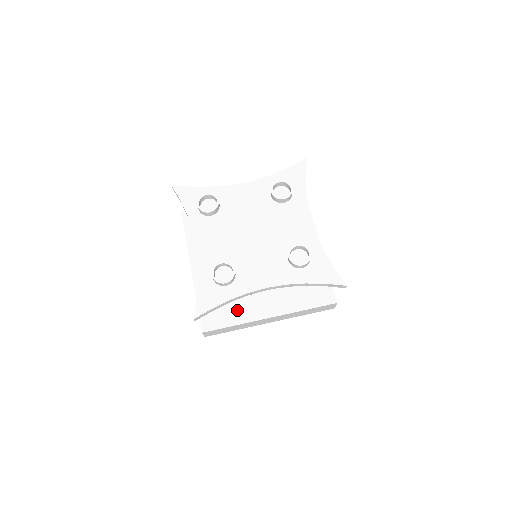
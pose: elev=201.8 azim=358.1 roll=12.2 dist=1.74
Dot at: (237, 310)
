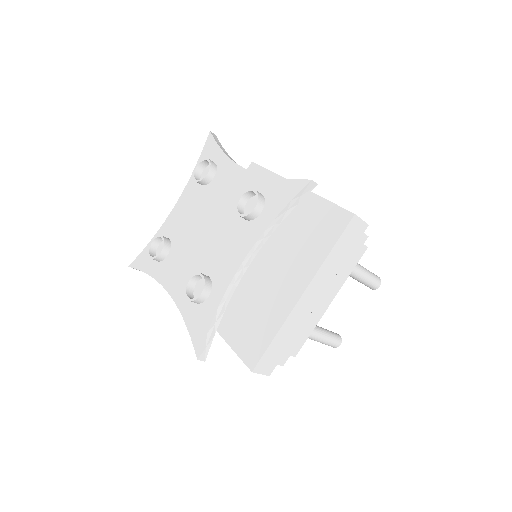
Dot at: occluded
